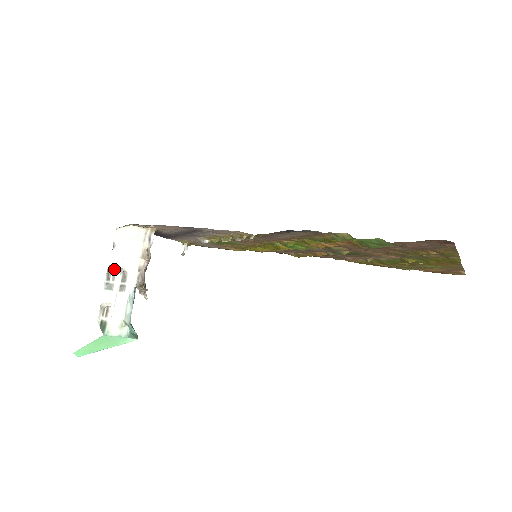
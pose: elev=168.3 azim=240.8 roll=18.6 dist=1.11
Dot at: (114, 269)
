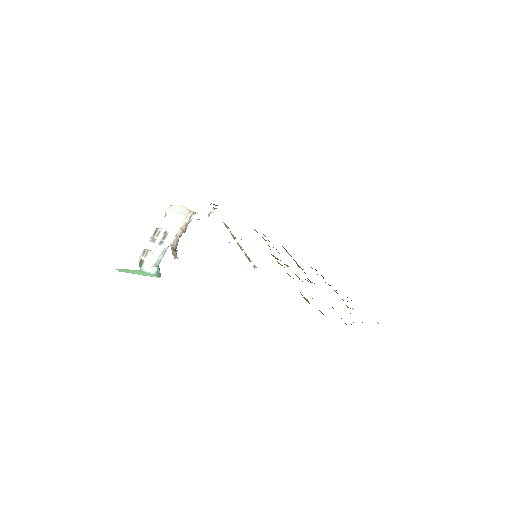
Dot at: (160, 230)
